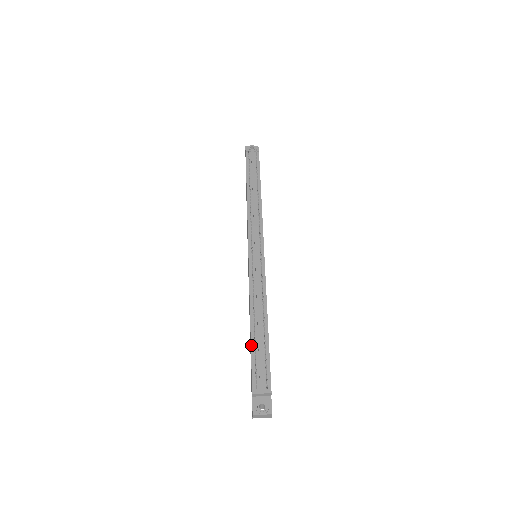
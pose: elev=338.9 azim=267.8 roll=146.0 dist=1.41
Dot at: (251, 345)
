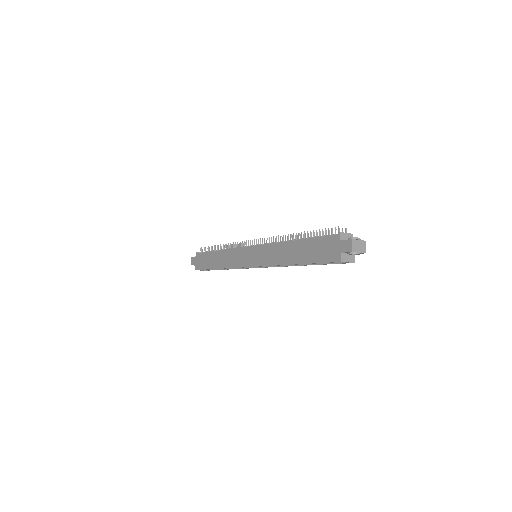
Dot at: occluded
